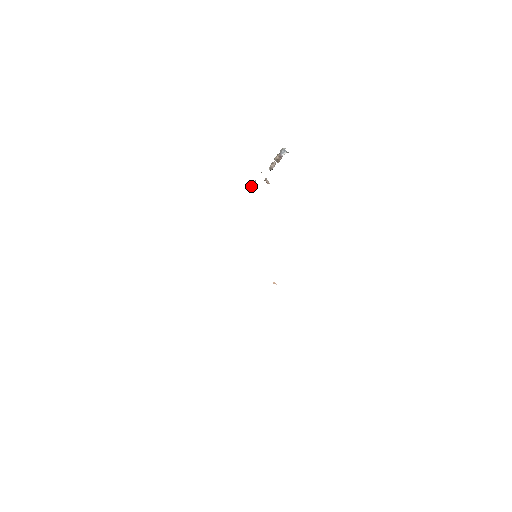
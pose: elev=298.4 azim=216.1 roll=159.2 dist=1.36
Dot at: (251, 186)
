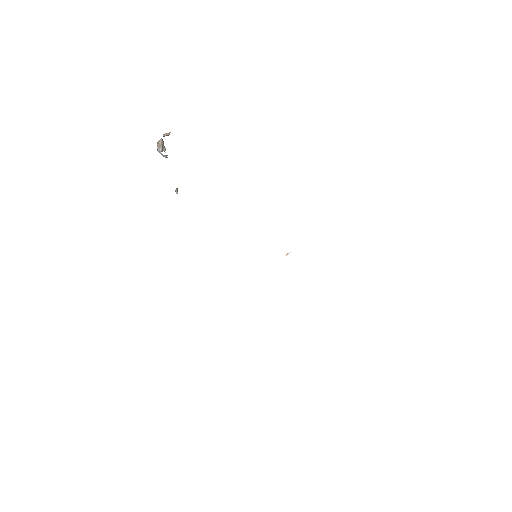
Dot at: (176, 190)
